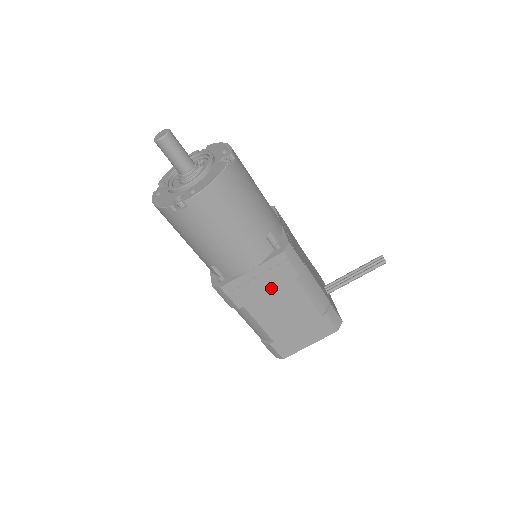
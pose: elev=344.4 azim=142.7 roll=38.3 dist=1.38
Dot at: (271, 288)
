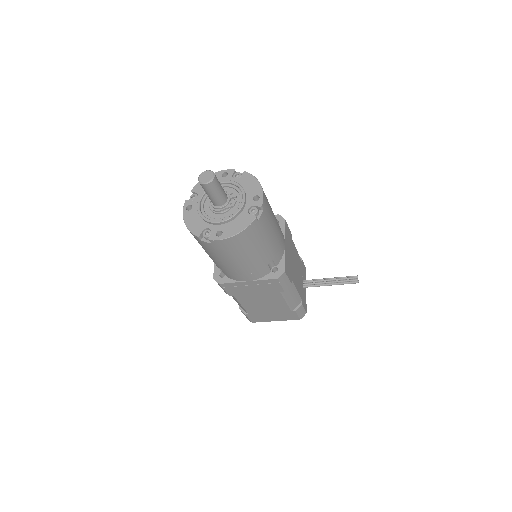
Dot at: (259, 292)
